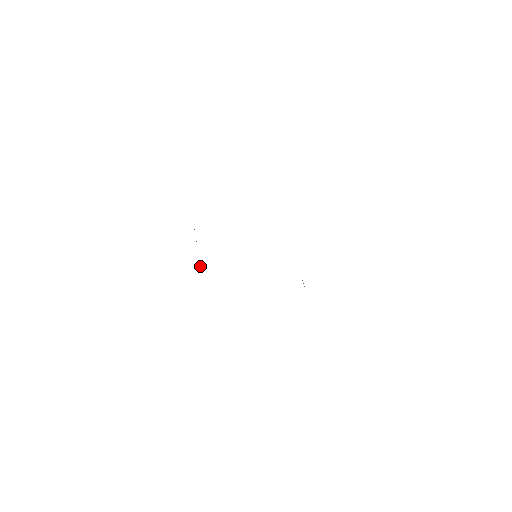
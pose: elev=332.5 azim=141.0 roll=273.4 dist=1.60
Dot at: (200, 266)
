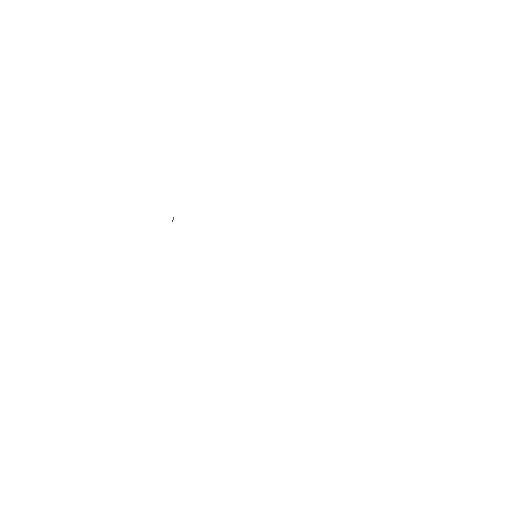
Dot at: (172, 221)
